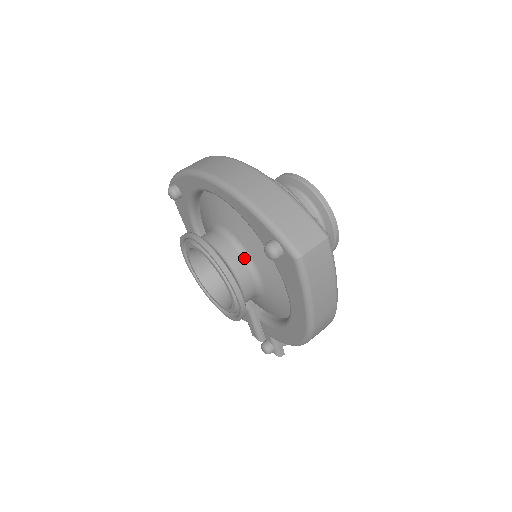
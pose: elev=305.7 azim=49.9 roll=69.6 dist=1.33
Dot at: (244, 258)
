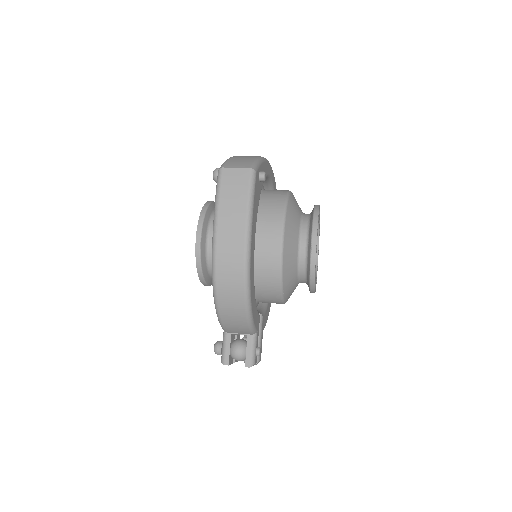
Dot at: occluded
